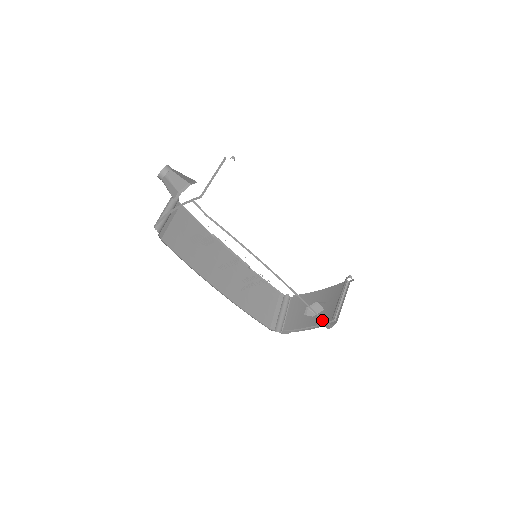
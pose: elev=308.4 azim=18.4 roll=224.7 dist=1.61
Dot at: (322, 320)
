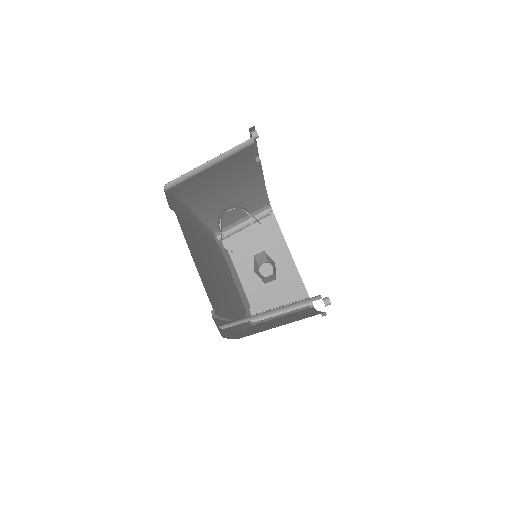
Dot at: occluded
